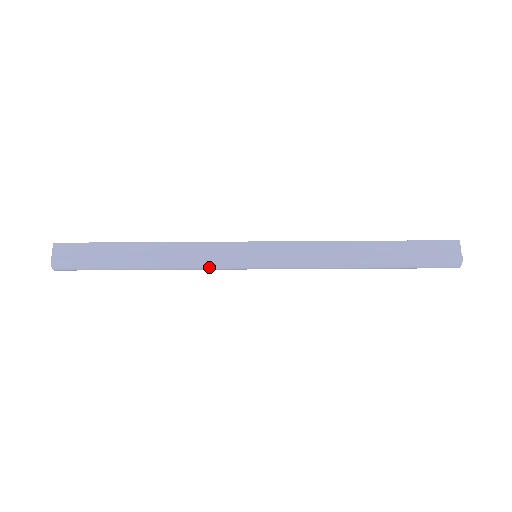
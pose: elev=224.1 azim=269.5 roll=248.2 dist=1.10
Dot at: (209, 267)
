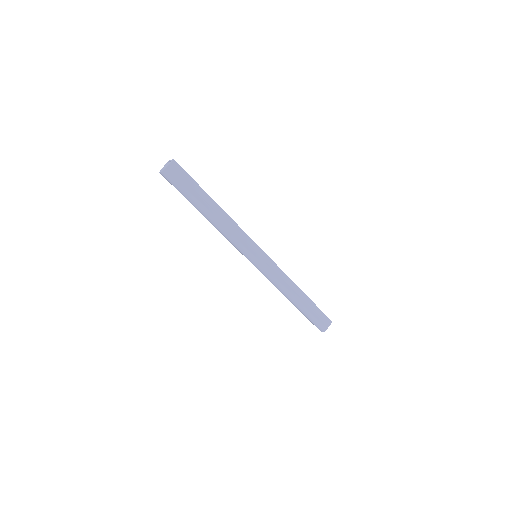
Dot at: (234, 244)
